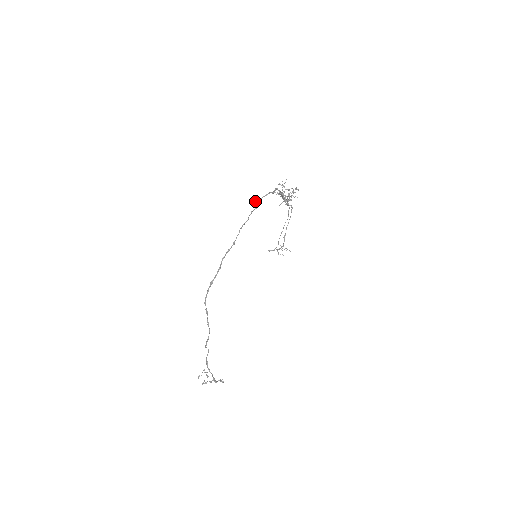
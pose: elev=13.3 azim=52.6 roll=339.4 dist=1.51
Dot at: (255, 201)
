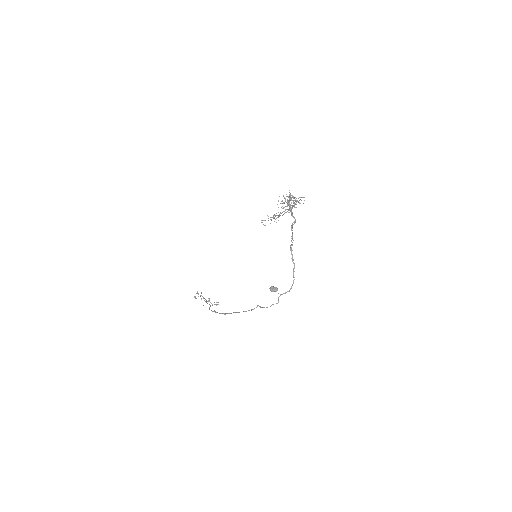
Dot at: (276, 291)
